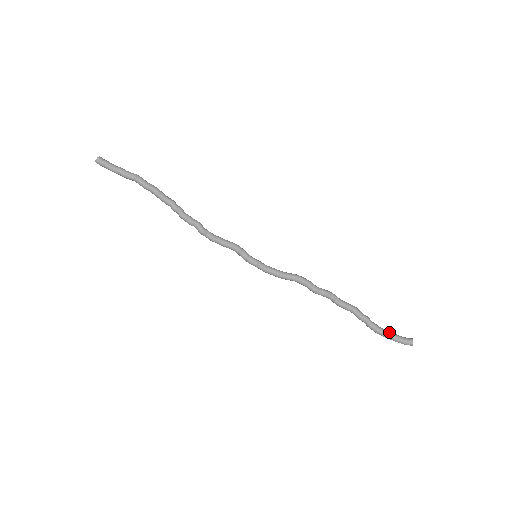
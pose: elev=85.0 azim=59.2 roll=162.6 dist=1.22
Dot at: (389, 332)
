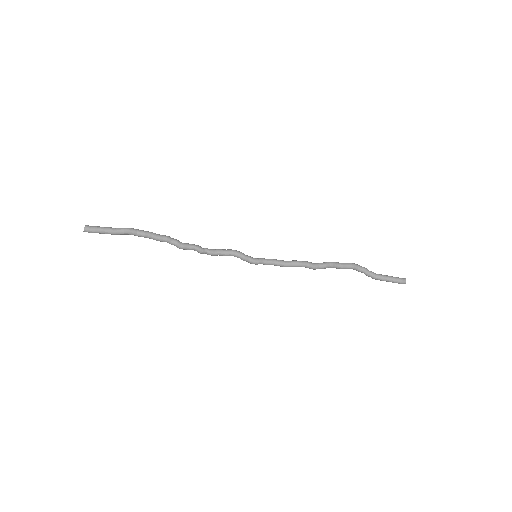
Dot at: (385, 278)
